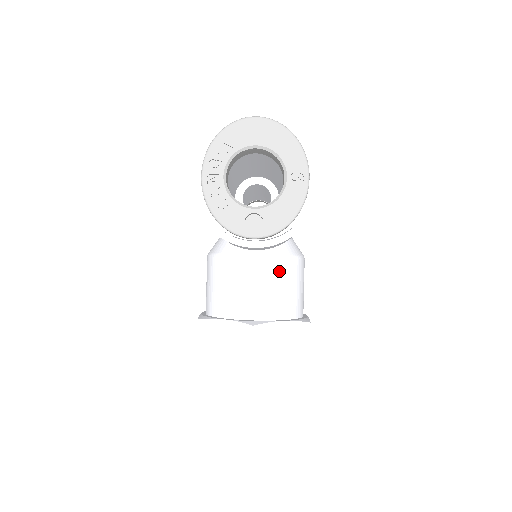
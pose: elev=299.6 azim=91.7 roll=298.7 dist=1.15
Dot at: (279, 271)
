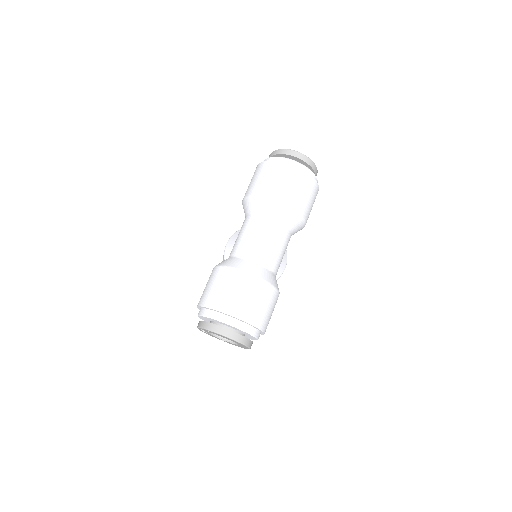
Dot at: occluded
